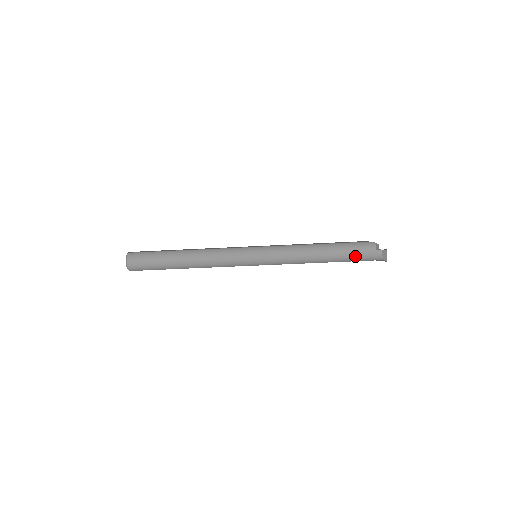
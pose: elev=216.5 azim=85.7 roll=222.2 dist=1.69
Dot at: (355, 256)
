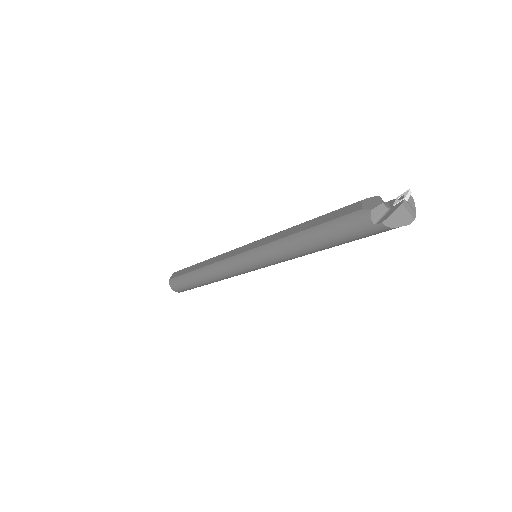
Dot at: (351, 238)
